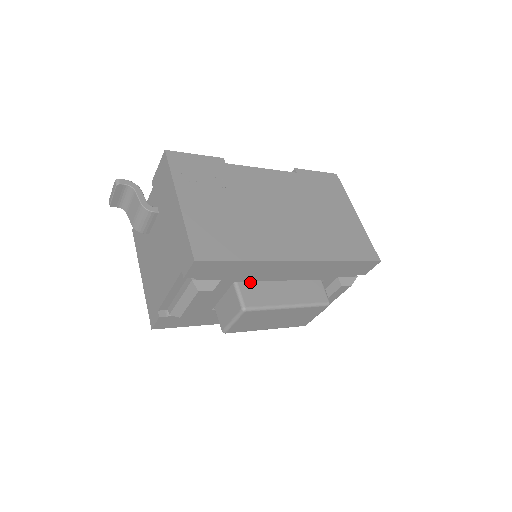
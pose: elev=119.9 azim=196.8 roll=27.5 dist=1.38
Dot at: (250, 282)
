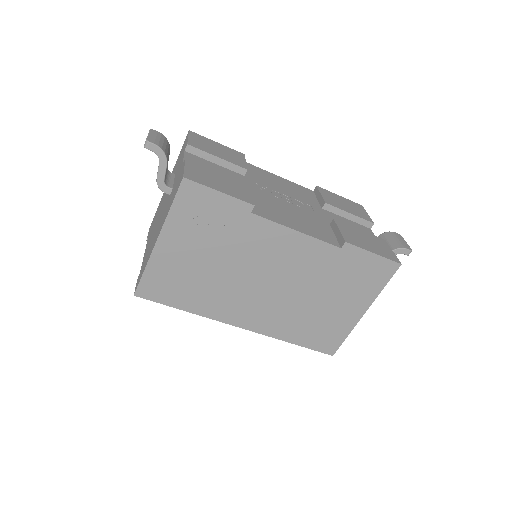
Dot at: occluded
